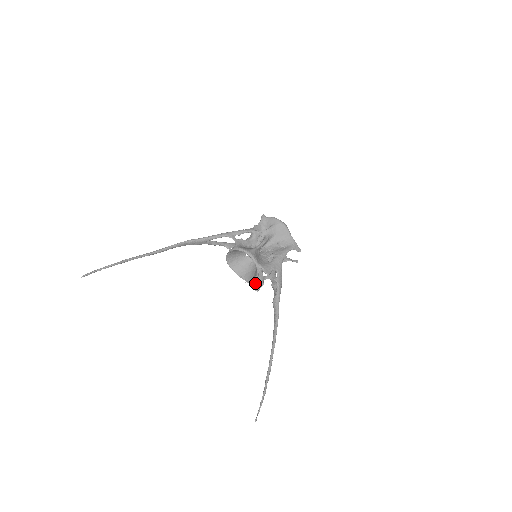
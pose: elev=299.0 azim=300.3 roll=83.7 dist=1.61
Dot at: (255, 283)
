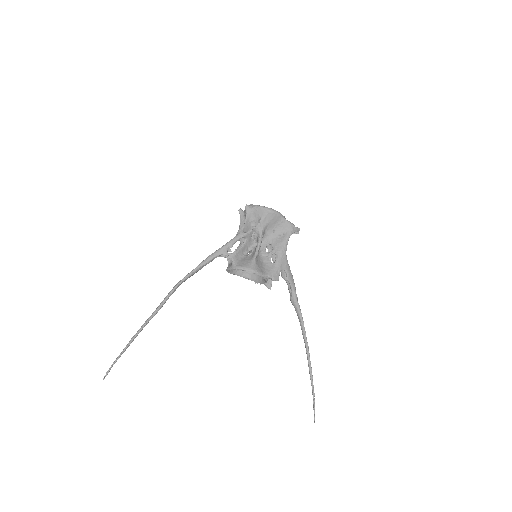
Dot at: occluded
